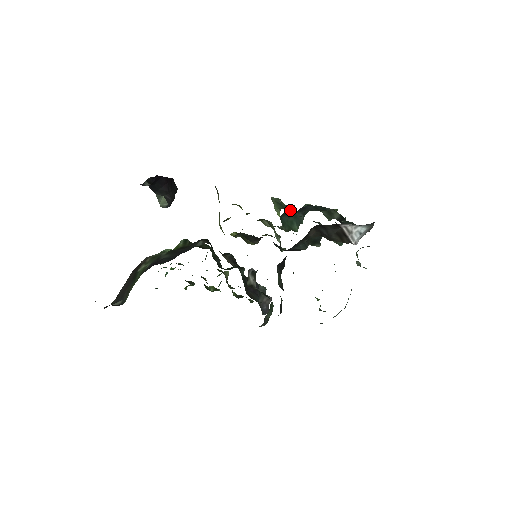
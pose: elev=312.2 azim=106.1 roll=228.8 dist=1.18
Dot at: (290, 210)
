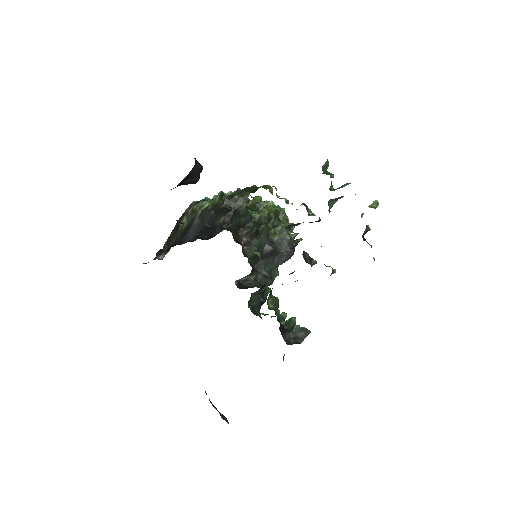
Dot at: occluded
